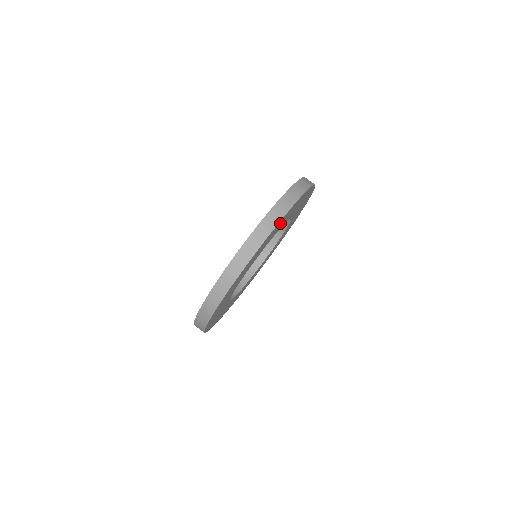
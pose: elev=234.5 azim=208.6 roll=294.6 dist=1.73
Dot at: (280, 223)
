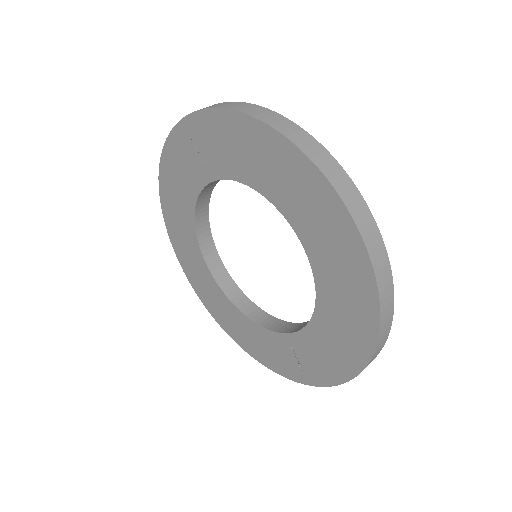
Dot at: occluded
